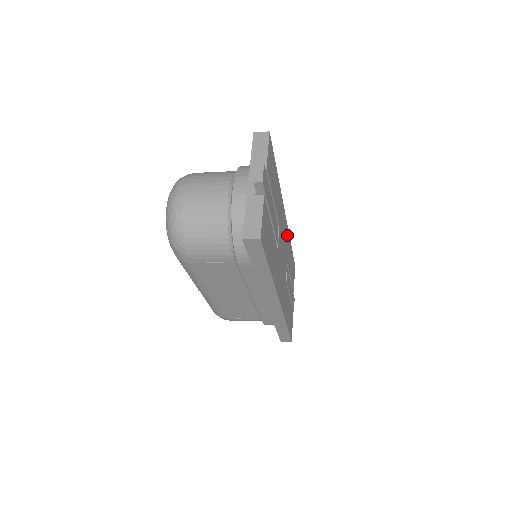
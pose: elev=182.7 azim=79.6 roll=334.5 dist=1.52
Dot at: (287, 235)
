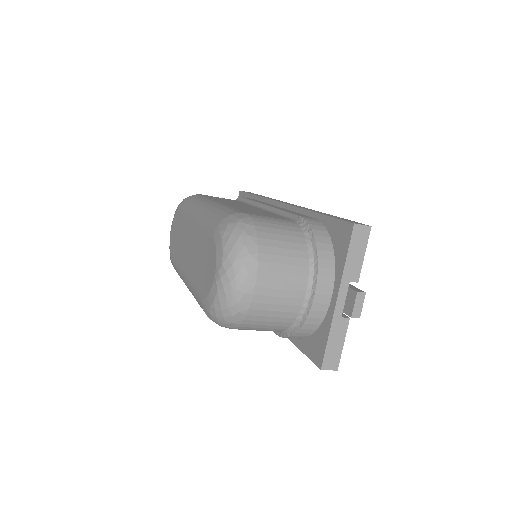
Dot at: occluded
